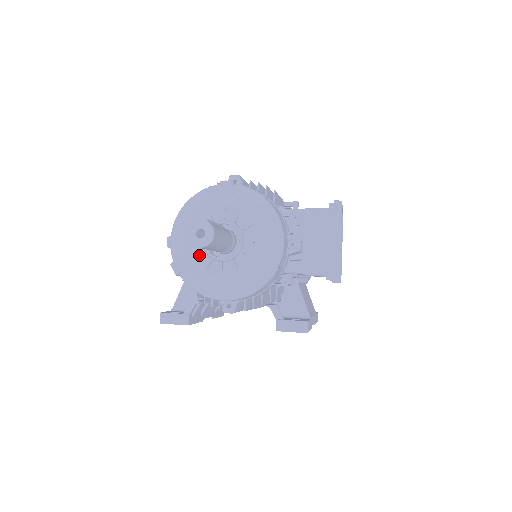
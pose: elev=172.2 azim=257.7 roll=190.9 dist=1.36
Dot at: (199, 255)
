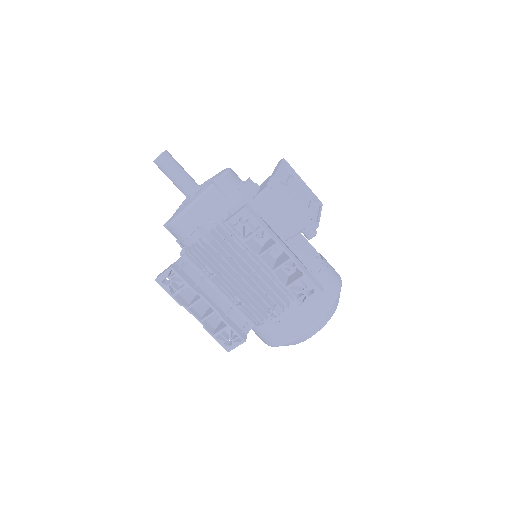
Dot at: occluded
